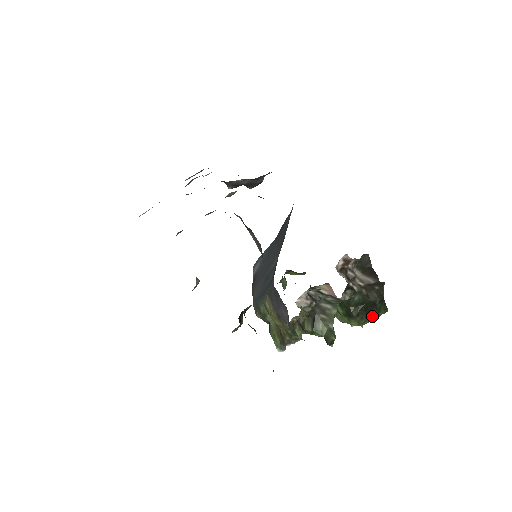
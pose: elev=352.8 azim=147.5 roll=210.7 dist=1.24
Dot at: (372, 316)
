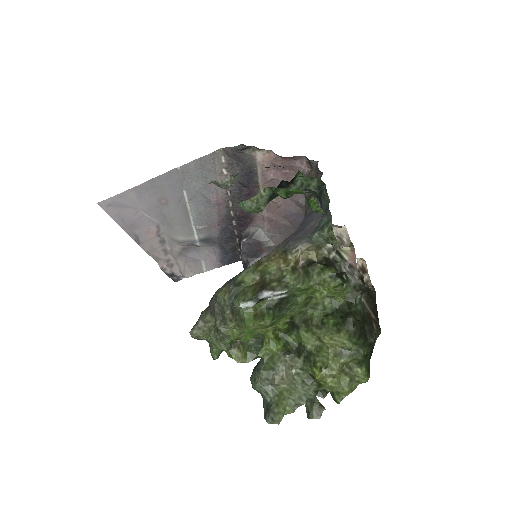
Dot at: (363, 345)
